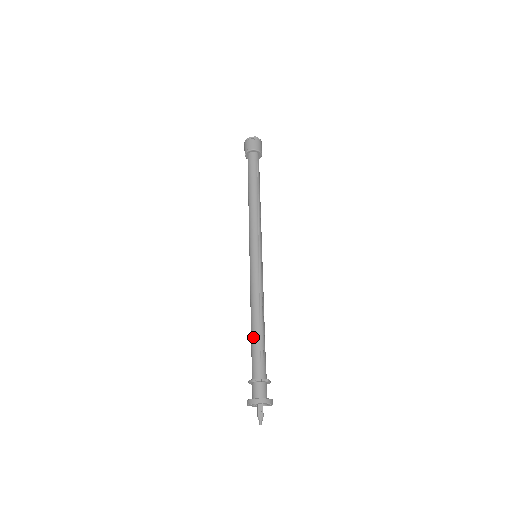
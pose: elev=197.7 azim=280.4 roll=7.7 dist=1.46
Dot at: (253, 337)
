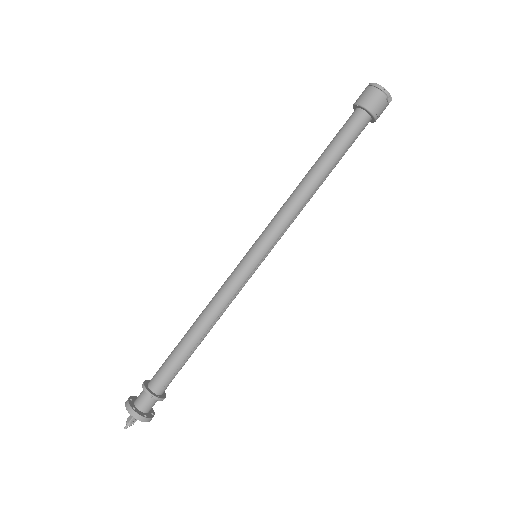
Dot at: (182, 349)
